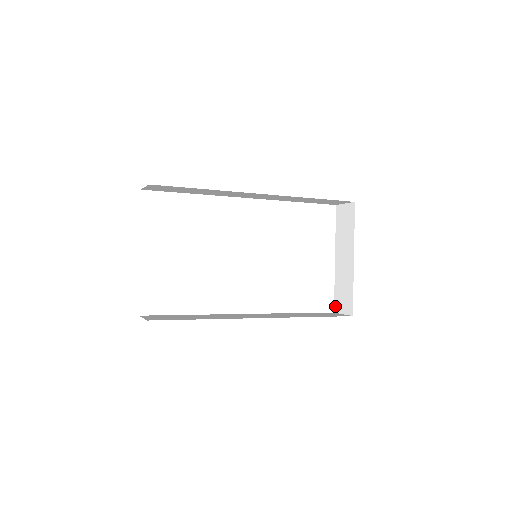
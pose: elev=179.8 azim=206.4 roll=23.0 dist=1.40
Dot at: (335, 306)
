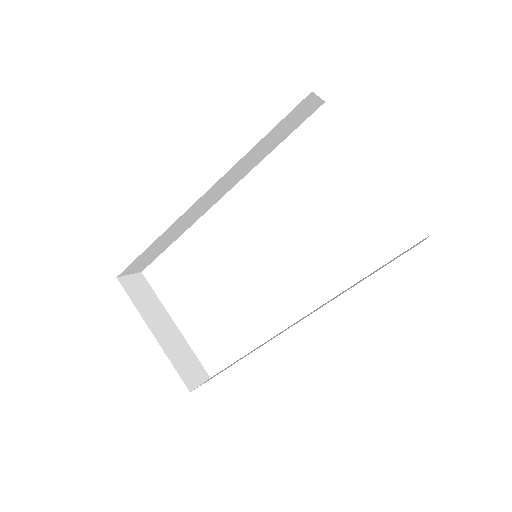
Dot at: occluded
